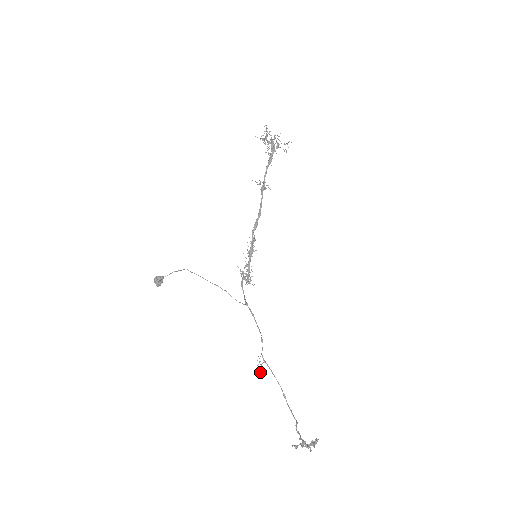
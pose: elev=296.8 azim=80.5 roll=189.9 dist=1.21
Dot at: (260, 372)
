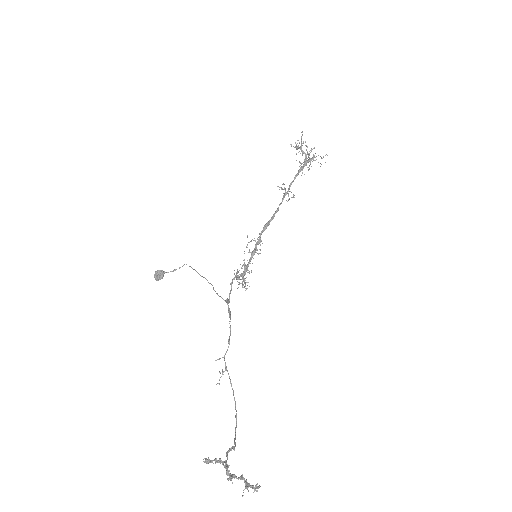
Dot at: occluded
